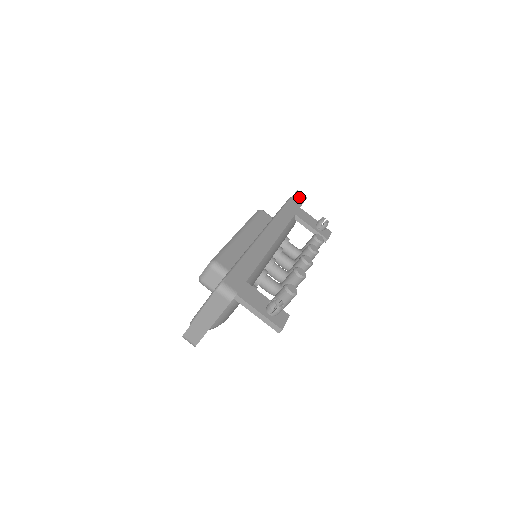
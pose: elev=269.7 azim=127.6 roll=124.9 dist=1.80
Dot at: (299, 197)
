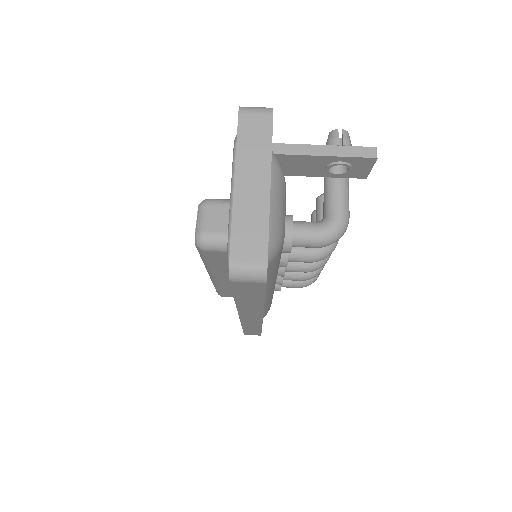
Dot at: occluded
